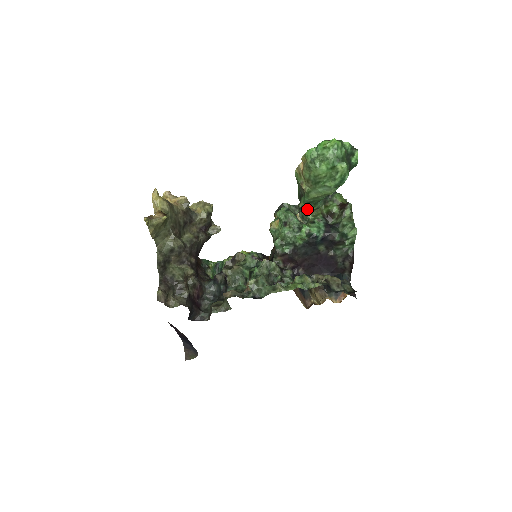
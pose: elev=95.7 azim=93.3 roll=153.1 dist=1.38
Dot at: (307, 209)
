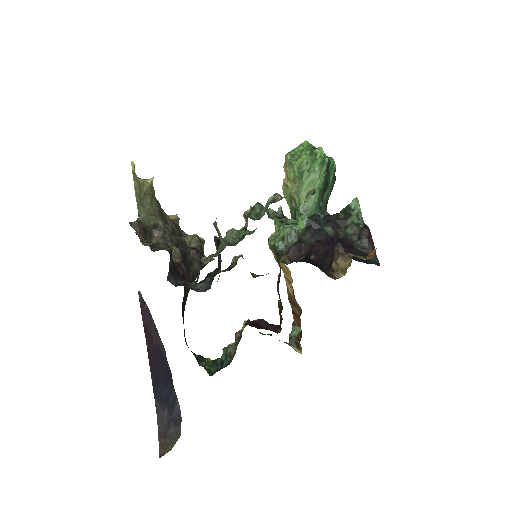
Dot at: occluded
